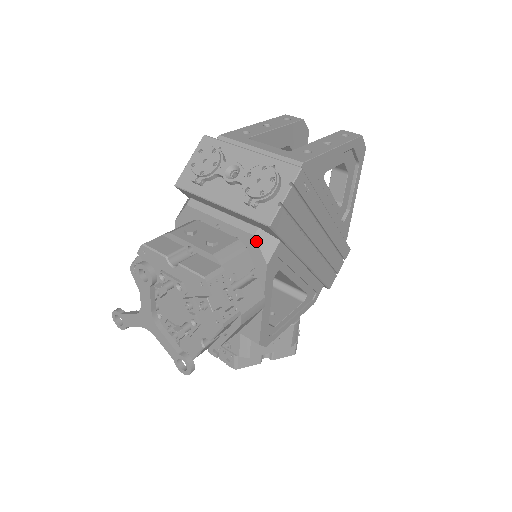
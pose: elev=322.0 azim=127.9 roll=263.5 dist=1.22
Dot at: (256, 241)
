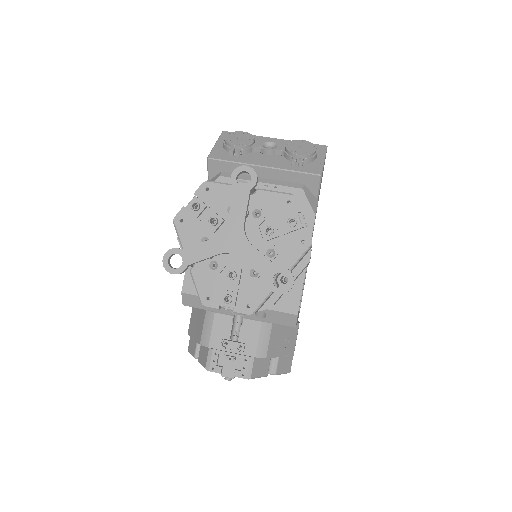
Dot at: (305, 194)
